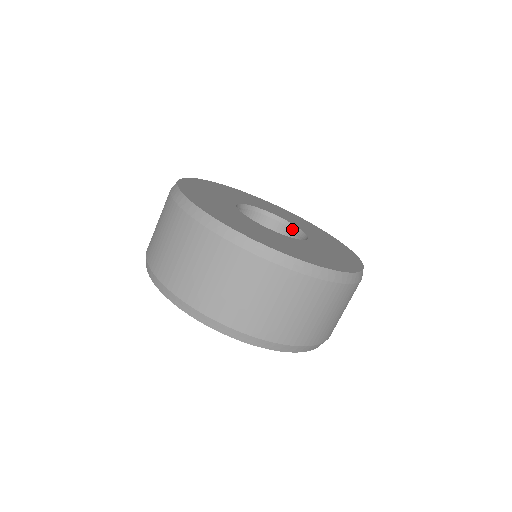
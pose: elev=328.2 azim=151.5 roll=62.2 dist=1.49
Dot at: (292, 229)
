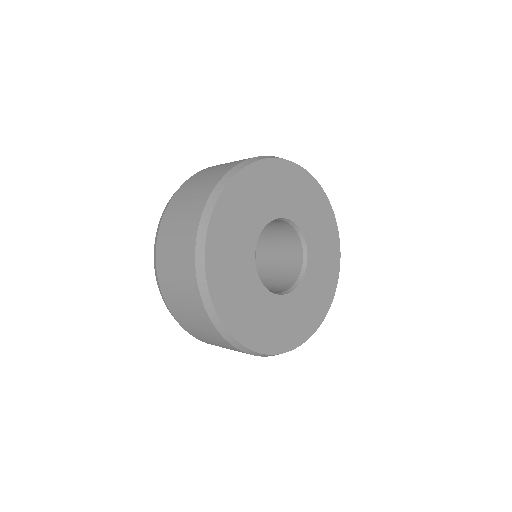
Dot at: (303, 255)
